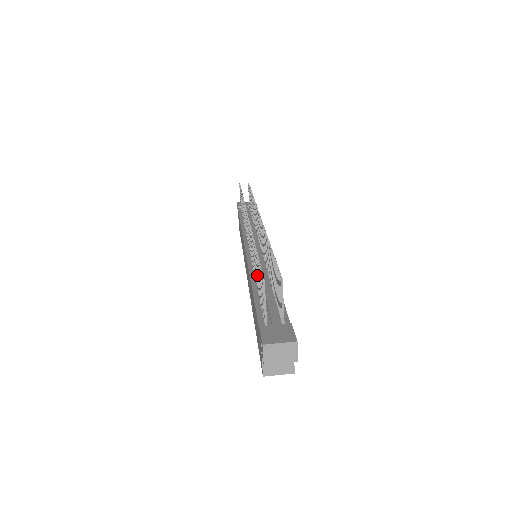
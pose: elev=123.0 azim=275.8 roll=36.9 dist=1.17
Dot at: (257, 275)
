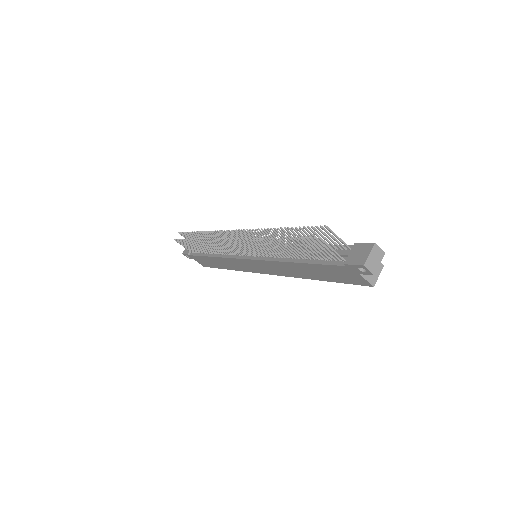
Dot at: (295, 250)
